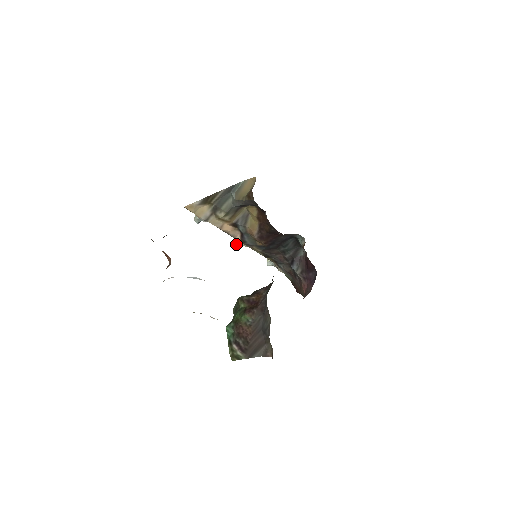
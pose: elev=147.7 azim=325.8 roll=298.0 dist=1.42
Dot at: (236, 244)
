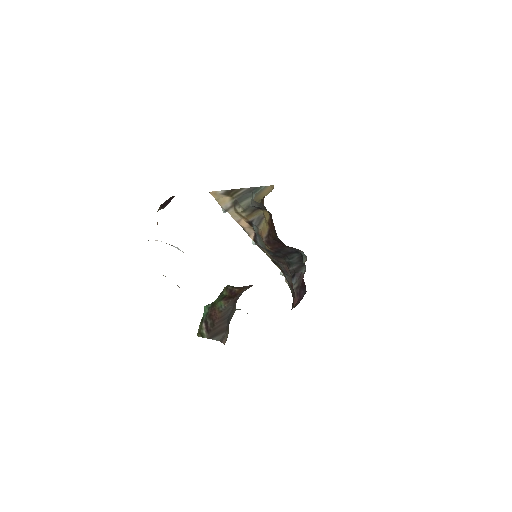
Dot at: (254, 243)
